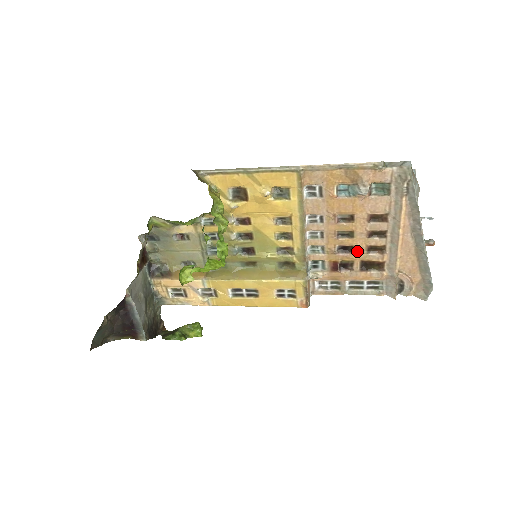
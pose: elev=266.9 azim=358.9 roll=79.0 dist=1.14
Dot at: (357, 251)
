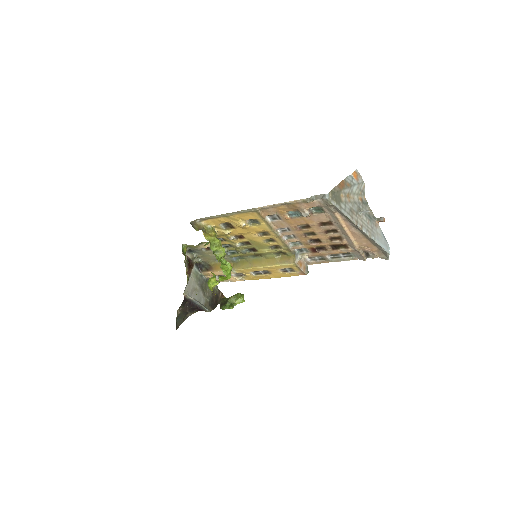
Dot at: (323, 241)
